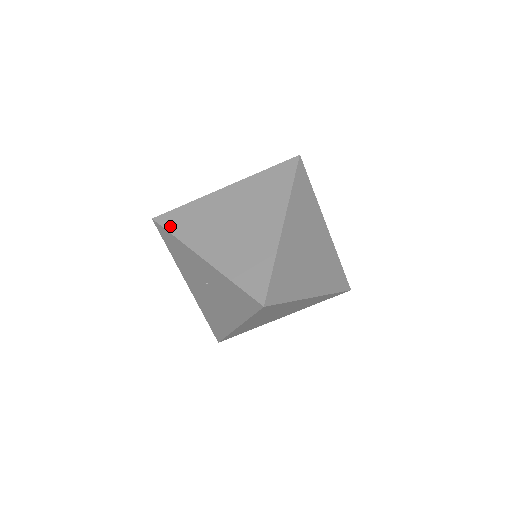
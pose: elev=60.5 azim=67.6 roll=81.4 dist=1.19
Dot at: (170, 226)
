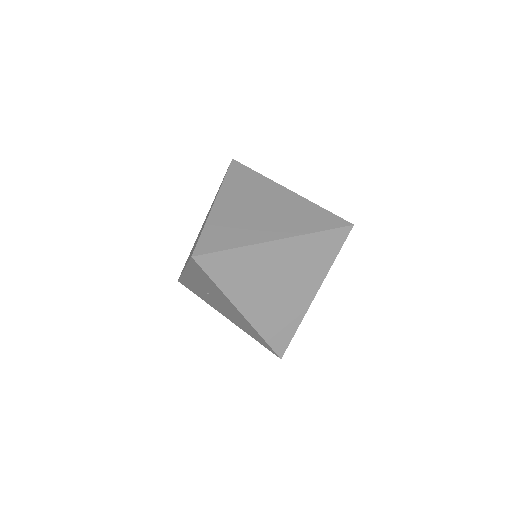
Dot at: occluded
